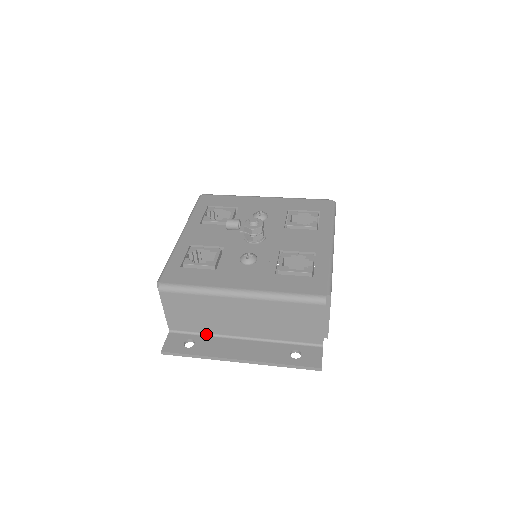
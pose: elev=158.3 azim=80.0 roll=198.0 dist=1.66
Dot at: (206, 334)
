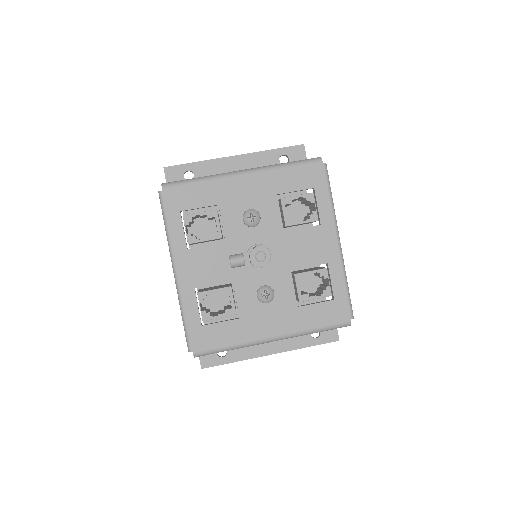
Dot at: occluded
